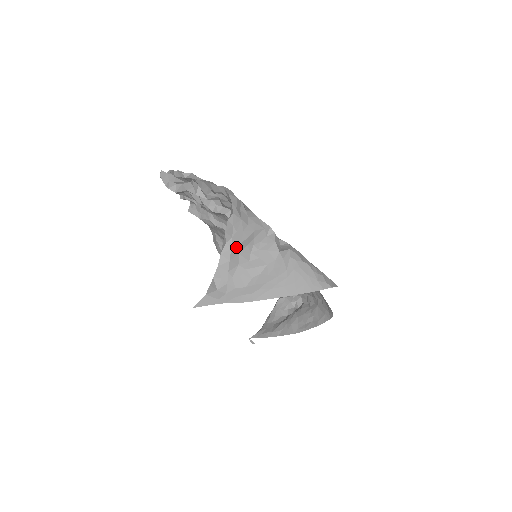
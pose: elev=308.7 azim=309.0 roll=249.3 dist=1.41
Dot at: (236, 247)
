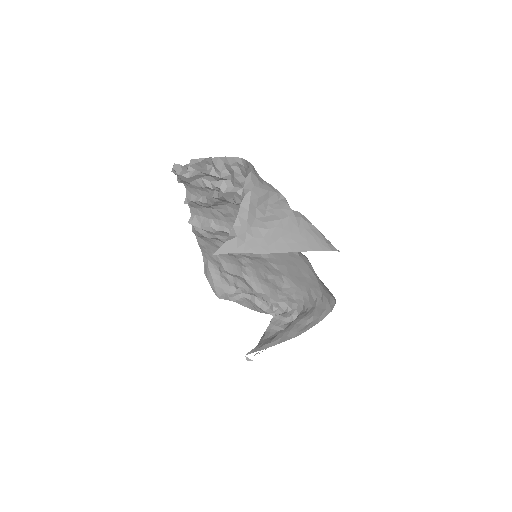
Dot at: (254, 200)
